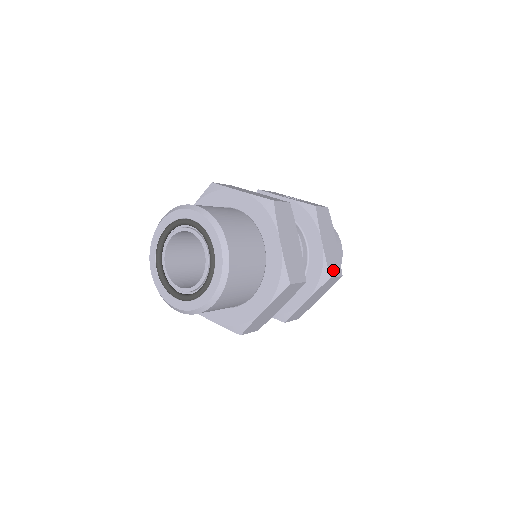
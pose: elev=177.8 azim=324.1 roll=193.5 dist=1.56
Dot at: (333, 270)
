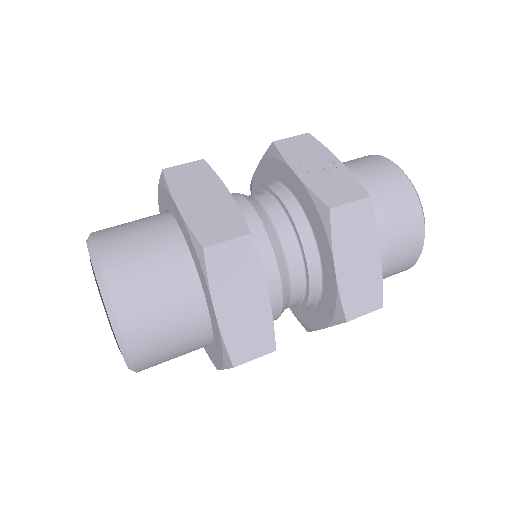
Dot at: (357, 307)
